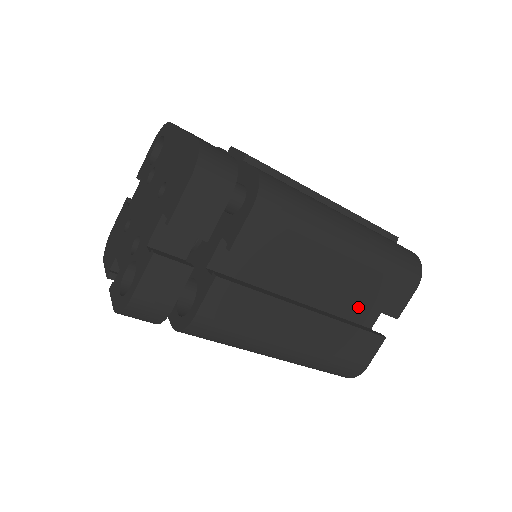
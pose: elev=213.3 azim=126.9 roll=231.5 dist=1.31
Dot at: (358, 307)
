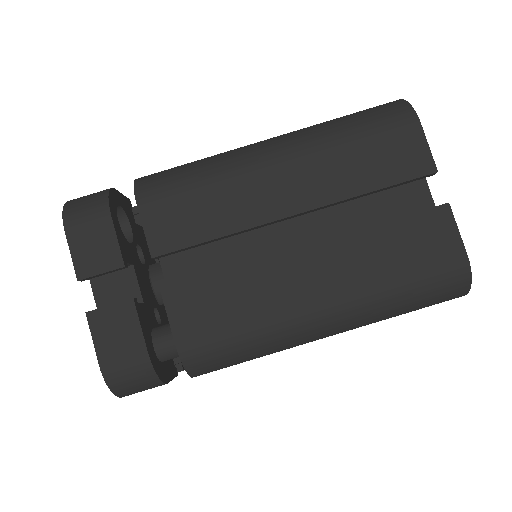
Dot at: occluded
